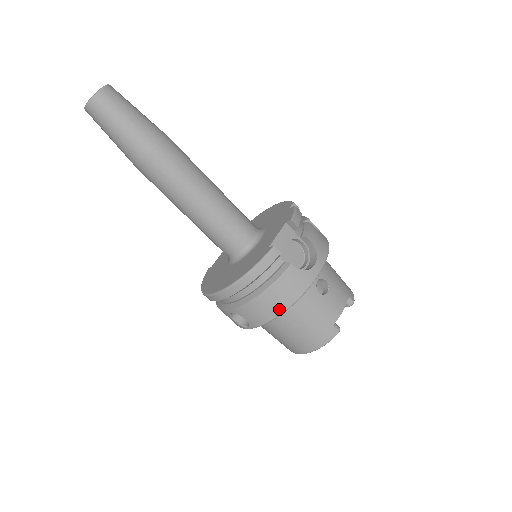
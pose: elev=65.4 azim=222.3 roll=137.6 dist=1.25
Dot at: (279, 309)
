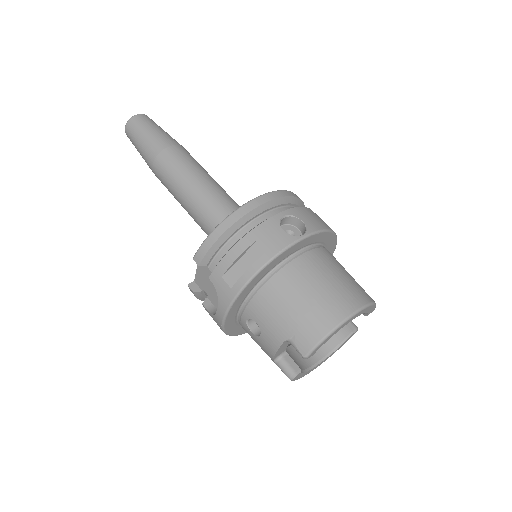
Dot at: occluded
